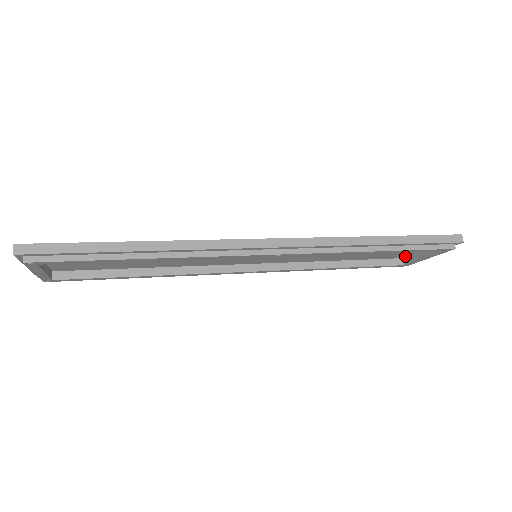
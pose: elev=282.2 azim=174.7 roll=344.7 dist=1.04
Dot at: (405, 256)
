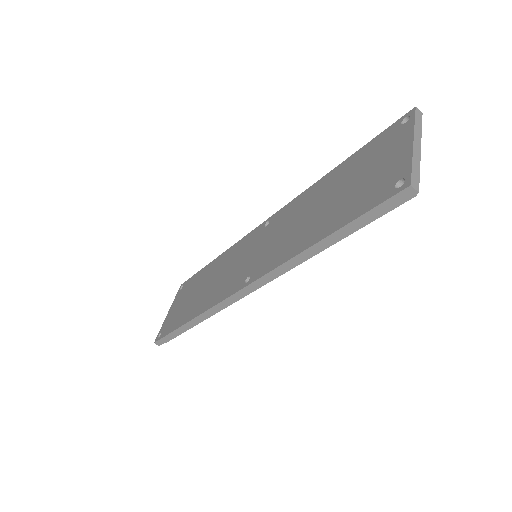
Dot at: occluded
